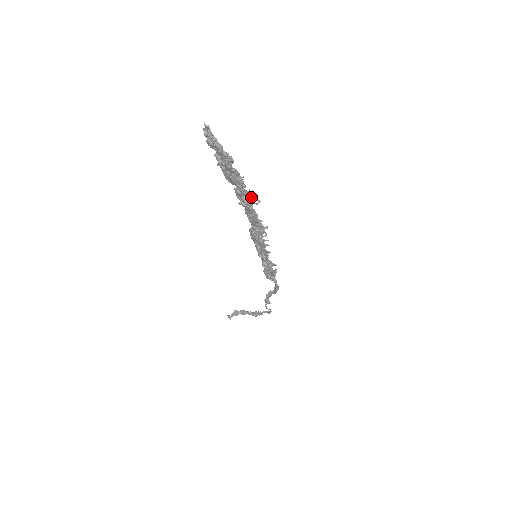
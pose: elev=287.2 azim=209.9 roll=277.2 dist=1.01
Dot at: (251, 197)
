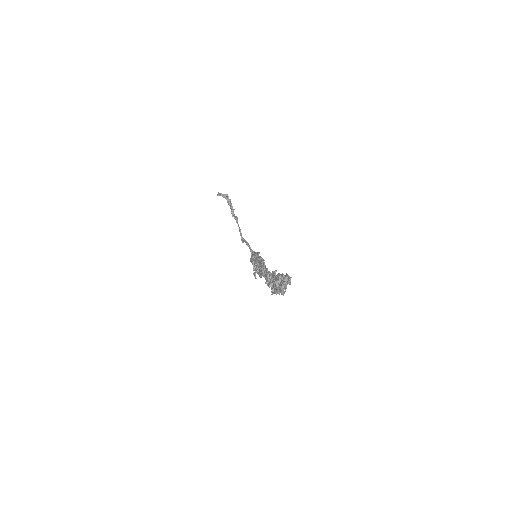
Dot at: occluded
